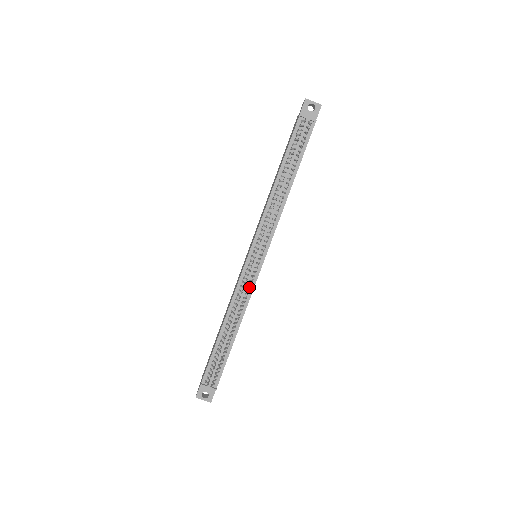
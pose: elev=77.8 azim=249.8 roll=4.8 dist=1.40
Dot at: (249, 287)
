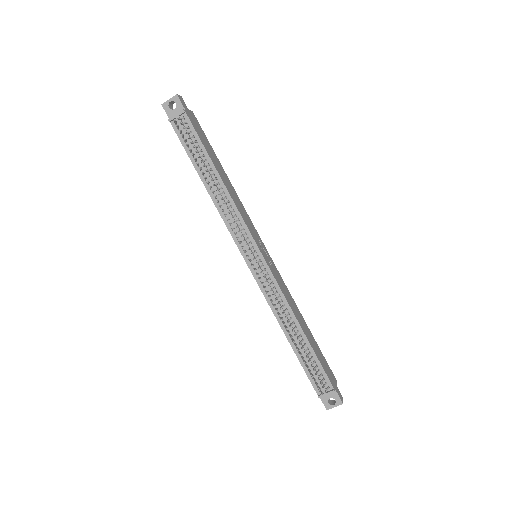
Dot at: (273, 286)
